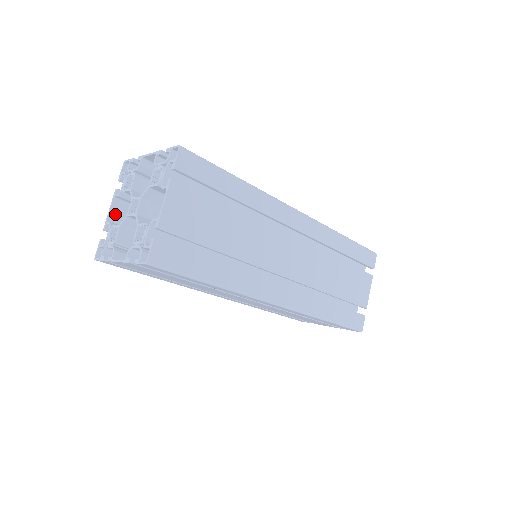
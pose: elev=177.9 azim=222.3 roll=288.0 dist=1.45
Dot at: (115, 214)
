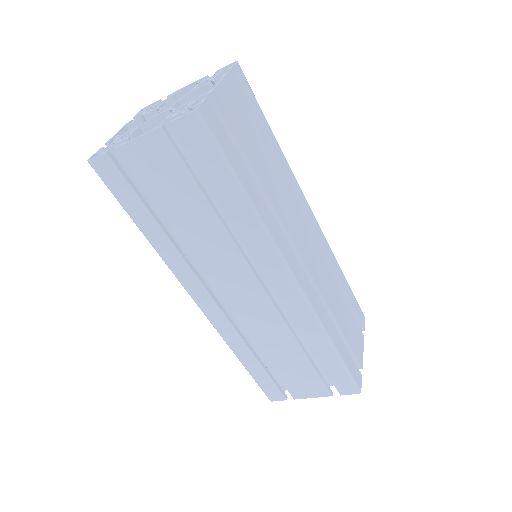
Dot at: occluded
